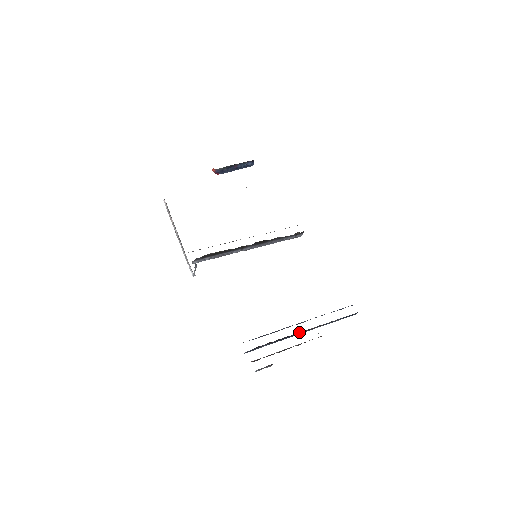
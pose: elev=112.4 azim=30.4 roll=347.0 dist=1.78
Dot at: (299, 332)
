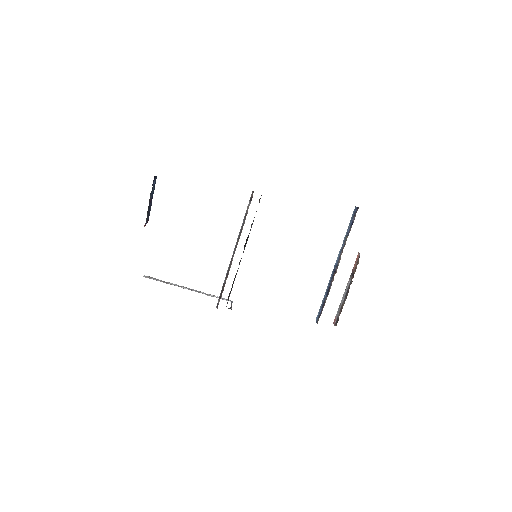
Dot at: occluded
